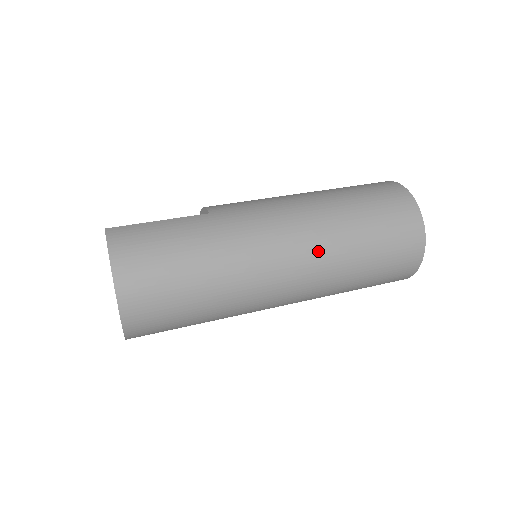
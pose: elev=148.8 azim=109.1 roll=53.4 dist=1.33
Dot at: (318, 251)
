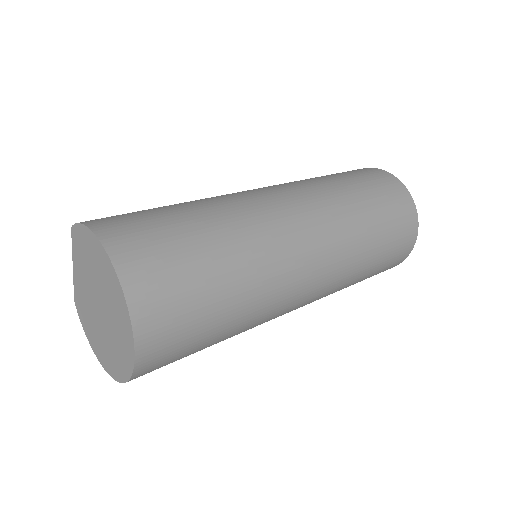
Dot at: (317, 199)
